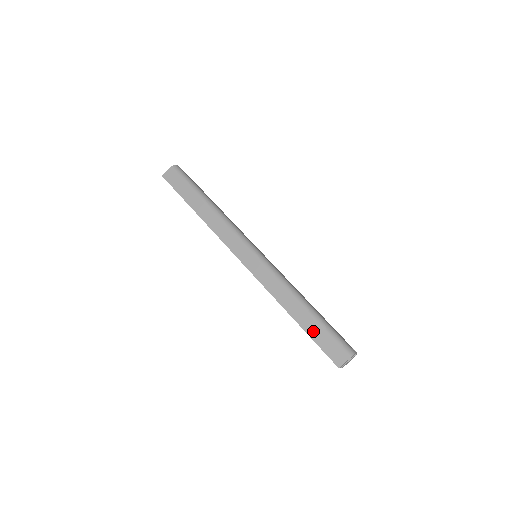
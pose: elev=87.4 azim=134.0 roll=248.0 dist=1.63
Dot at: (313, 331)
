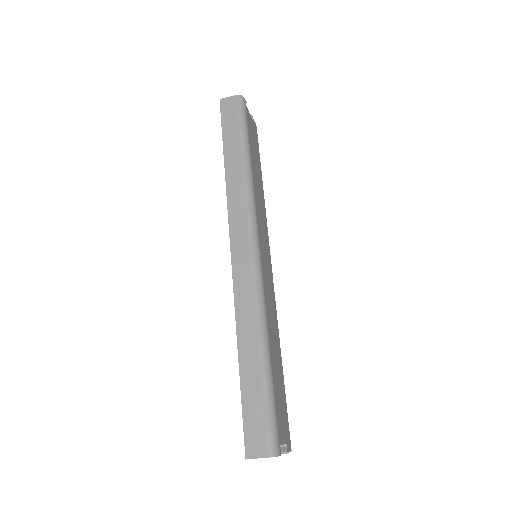
Dot at: (249, 391)
